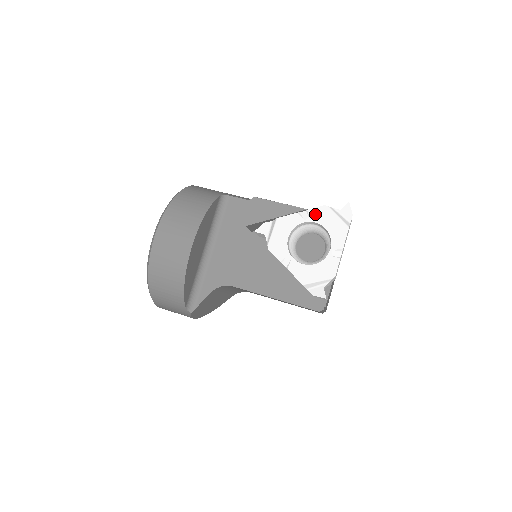
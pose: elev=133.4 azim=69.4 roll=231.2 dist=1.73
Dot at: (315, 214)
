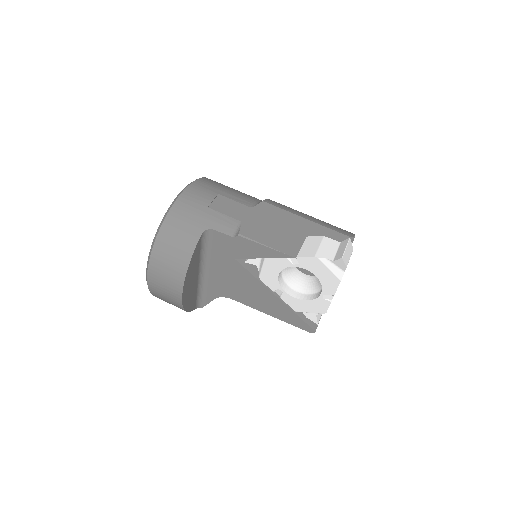
Dot at: (304, 262)
